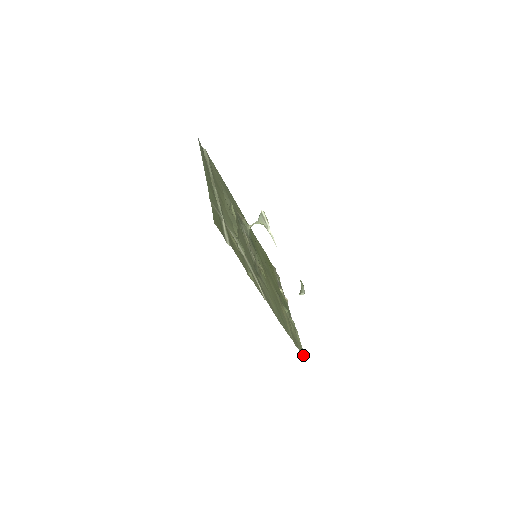
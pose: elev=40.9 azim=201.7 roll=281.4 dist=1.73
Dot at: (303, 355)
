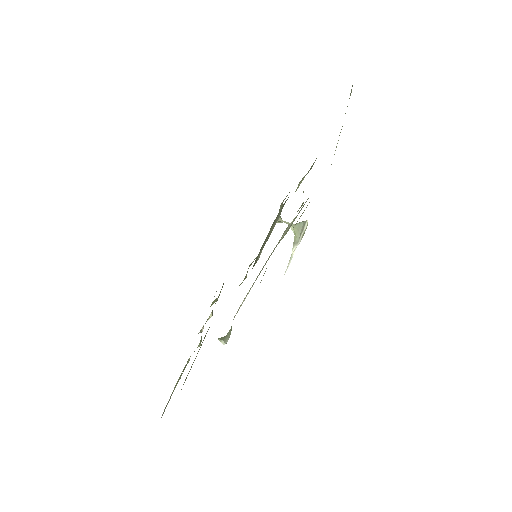
Dot at: (163, 413)
